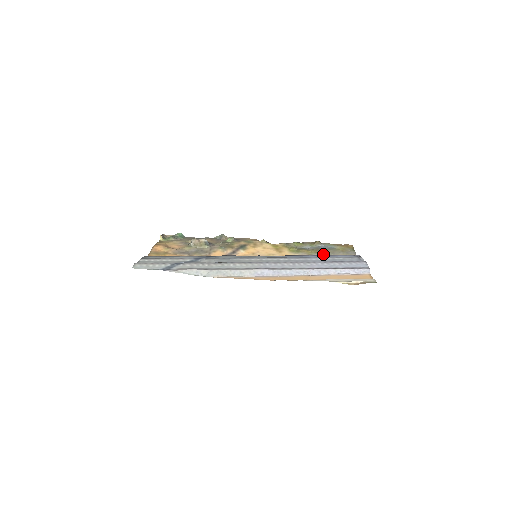
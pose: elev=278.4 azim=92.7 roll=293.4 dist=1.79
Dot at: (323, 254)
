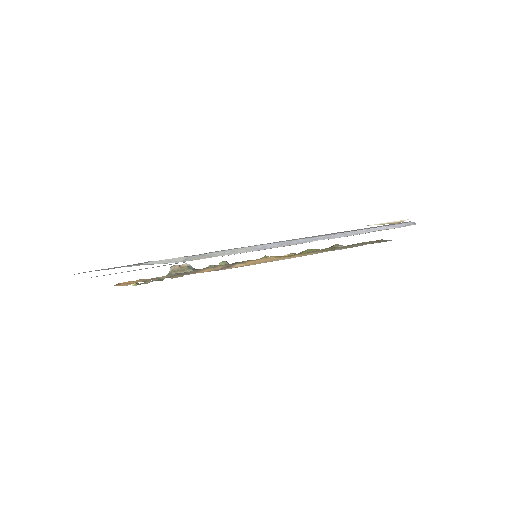
Dot at: (346, 247)
